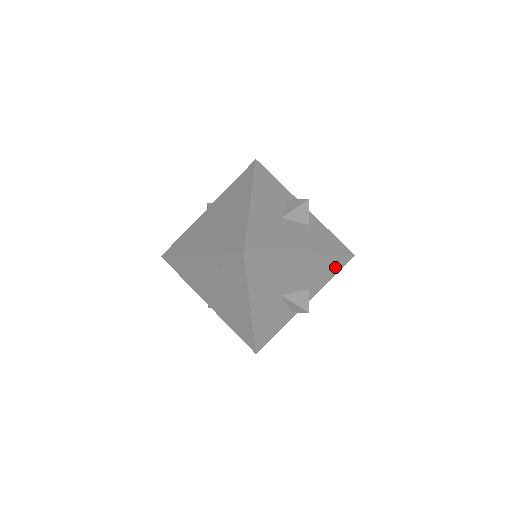
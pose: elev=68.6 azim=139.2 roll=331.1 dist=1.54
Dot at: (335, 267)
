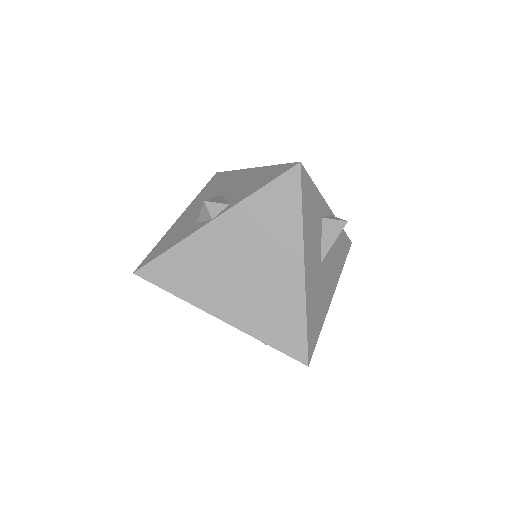
Dot at: occluded
